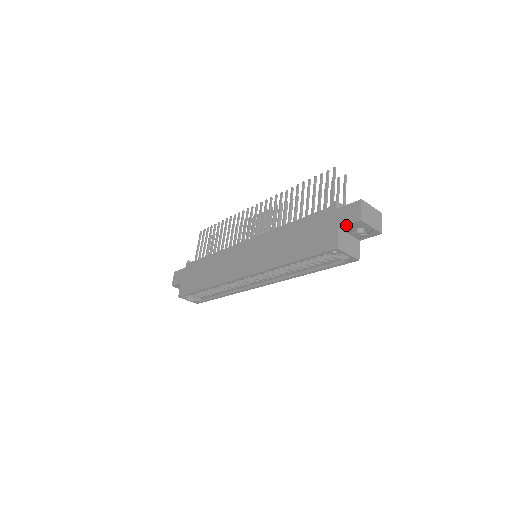
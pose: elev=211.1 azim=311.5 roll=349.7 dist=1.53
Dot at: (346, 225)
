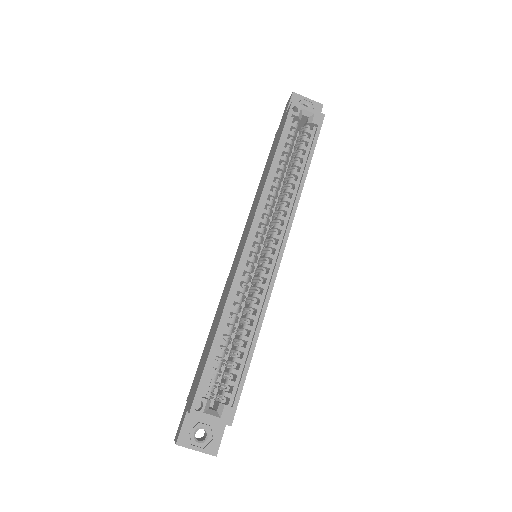
Dot at: (288, 106)
